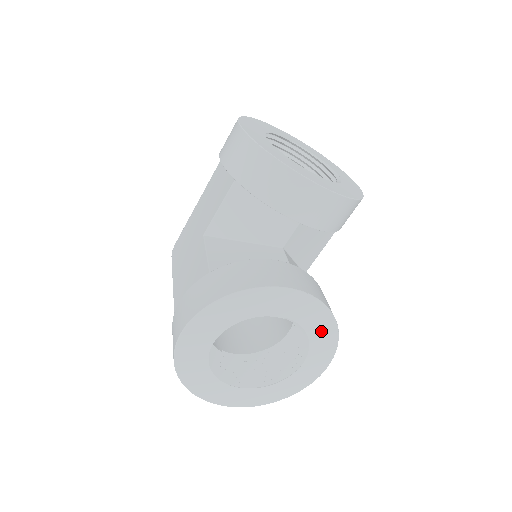
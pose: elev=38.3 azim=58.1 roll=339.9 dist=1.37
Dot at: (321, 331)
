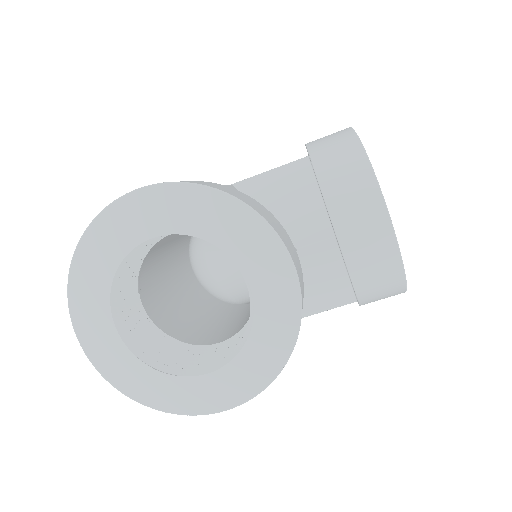
Dot at: (268, 344)
